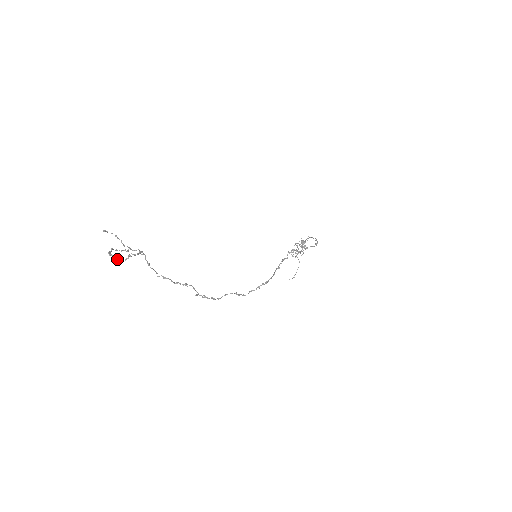
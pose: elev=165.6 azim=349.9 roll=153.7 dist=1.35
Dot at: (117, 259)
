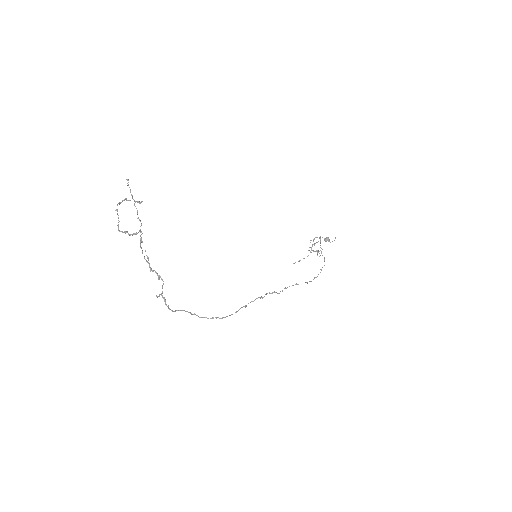
Dot at: (118, 220)
